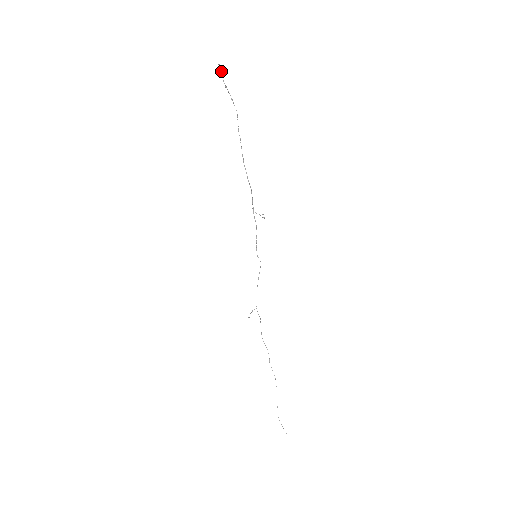
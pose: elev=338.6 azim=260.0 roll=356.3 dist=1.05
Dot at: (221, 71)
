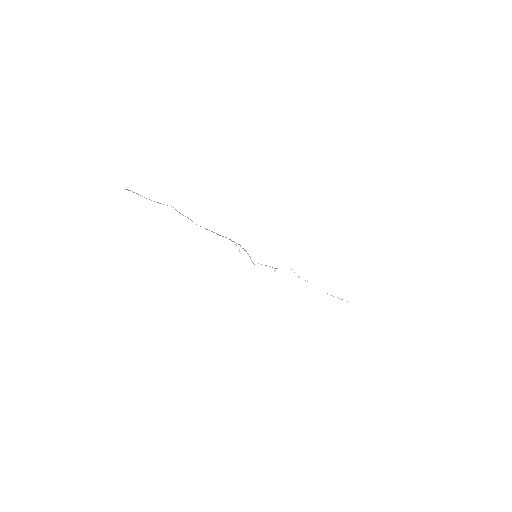
Dot at: (132, 191)
